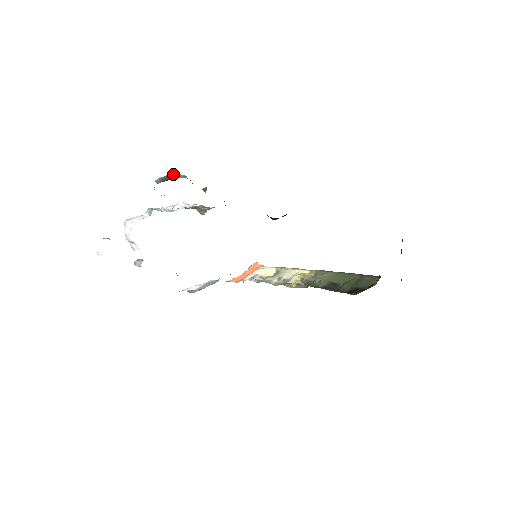
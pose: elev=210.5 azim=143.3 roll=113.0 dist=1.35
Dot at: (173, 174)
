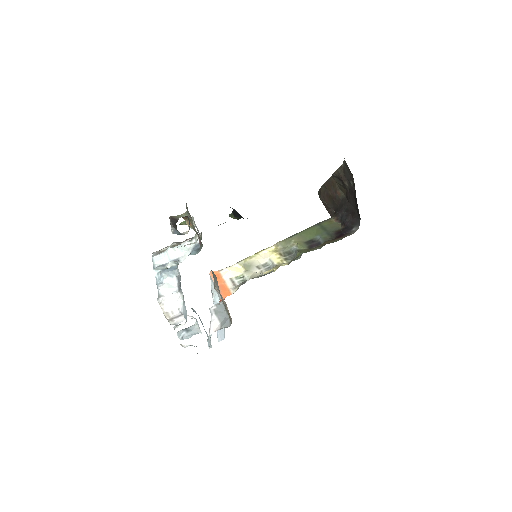
Dot at: (172, 219)
